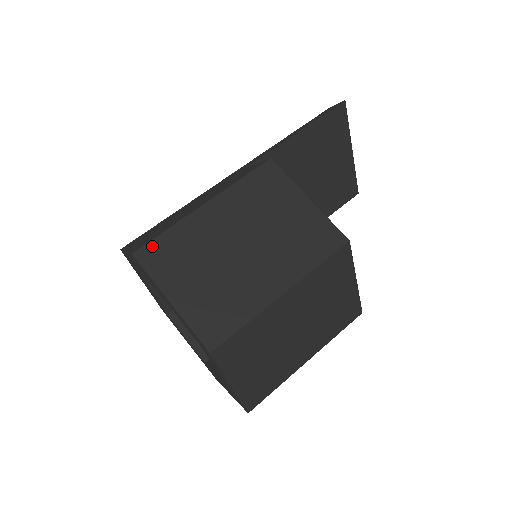
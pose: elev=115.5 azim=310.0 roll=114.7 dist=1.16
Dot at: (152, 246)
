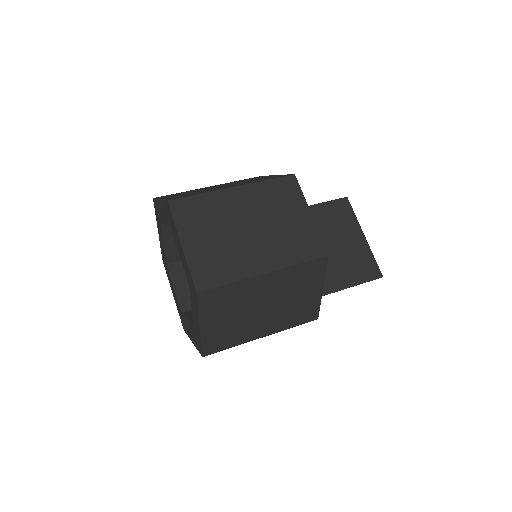
Dot at: (167, 195)
